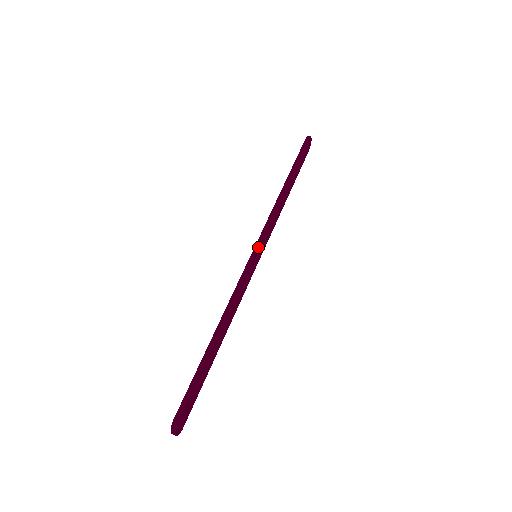
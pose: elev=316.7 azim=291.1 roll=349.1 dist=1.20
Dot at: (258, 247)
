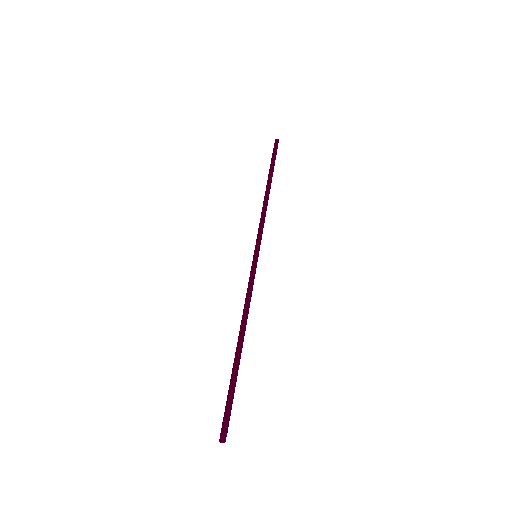
Dot at: (259, 247)
